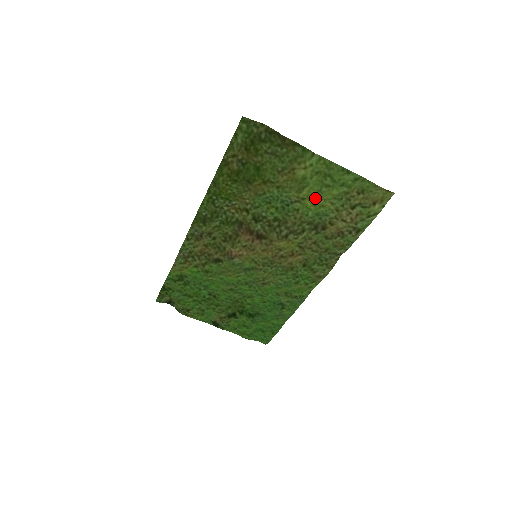
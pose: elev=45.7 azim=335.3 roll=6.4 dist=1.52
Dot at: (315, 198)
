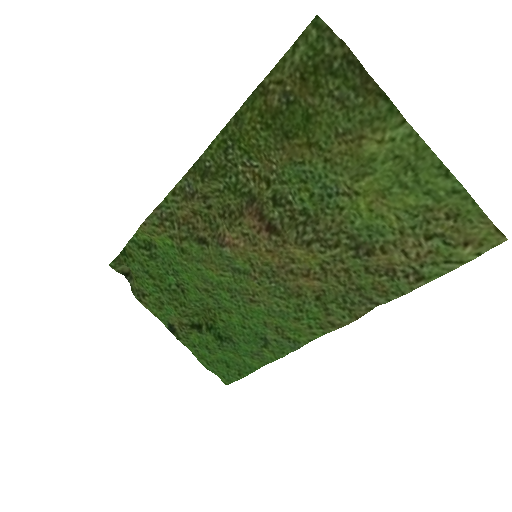
Dot at: (376, 199)
